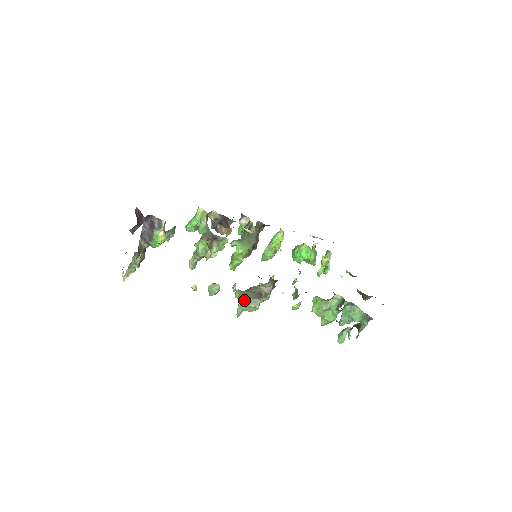
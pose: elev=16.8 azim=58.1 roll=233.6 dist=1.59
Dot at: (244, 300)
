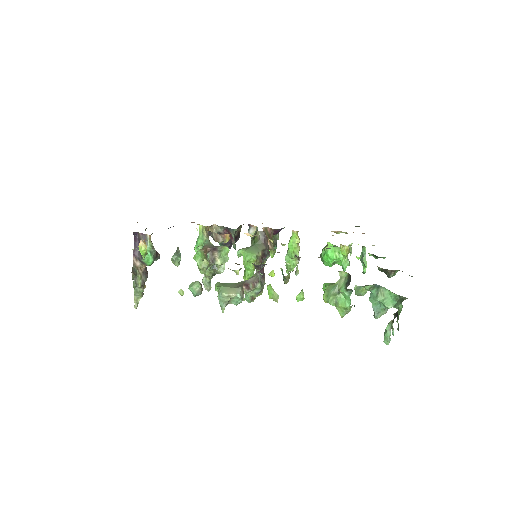
Dot at: (221, 290)
